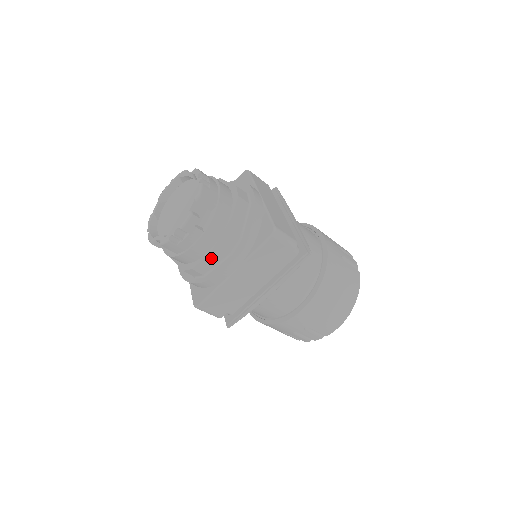
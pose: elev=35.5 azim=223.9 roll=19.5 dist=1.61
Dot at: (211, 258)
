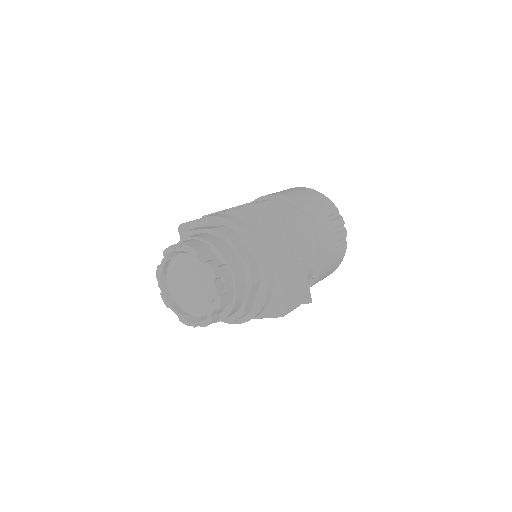
Dot at: occluded
